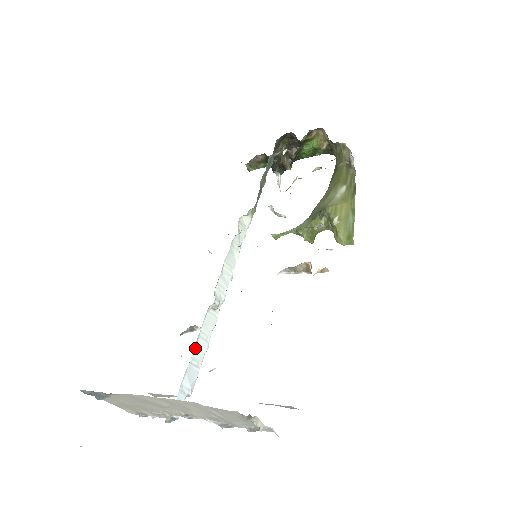
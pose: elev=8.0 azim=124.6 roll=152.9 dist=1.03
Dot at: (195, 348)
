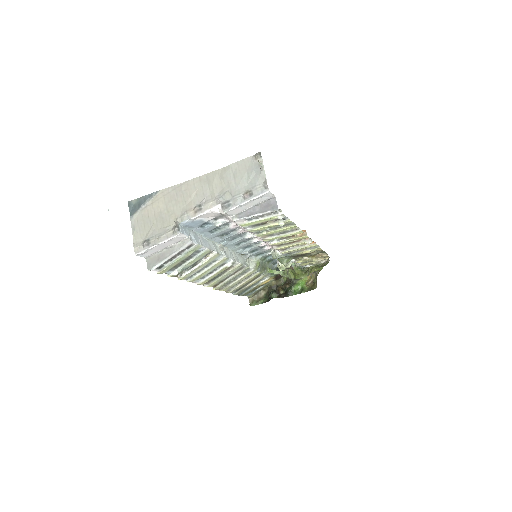
Dot at: (204, 239)
